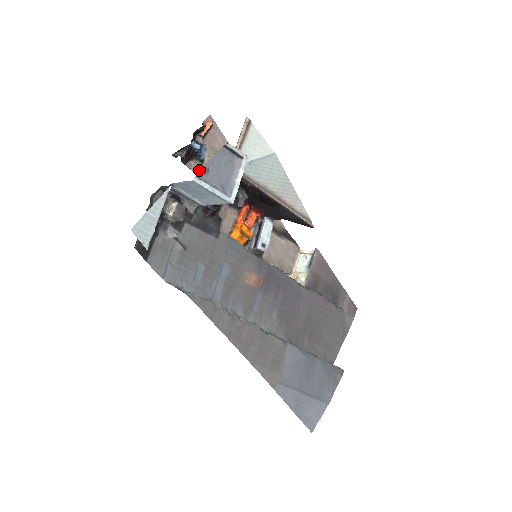
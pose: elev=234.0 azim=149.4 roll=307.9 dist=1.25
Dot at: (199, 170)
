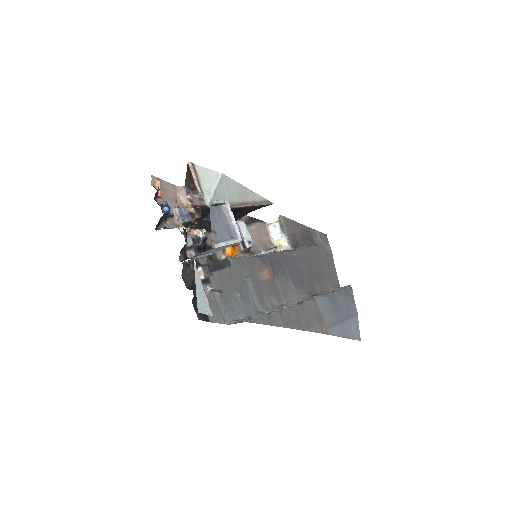
Dot at: (175, 224)
